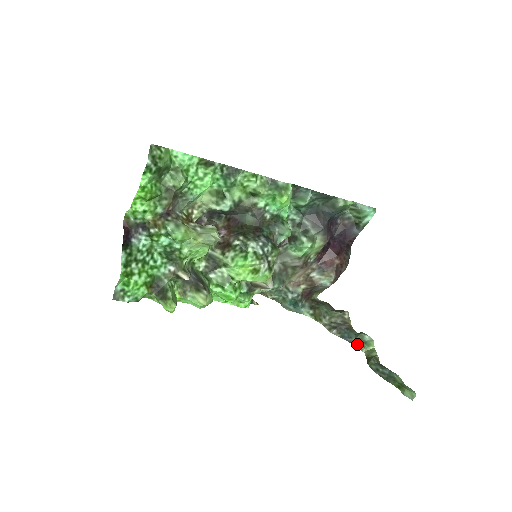
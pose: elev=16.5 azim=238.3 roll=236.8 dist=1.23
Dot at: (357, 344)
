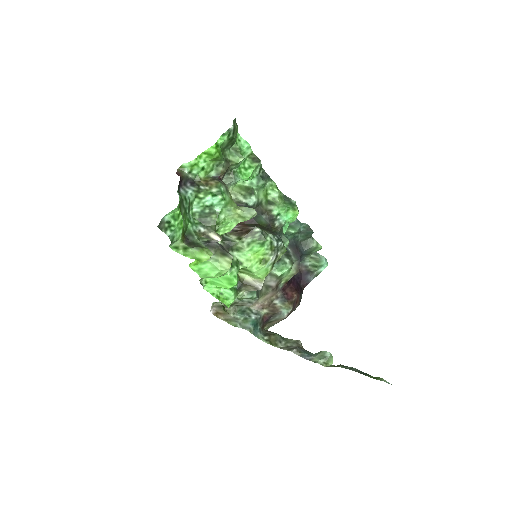
Dot at: (318, 360)
